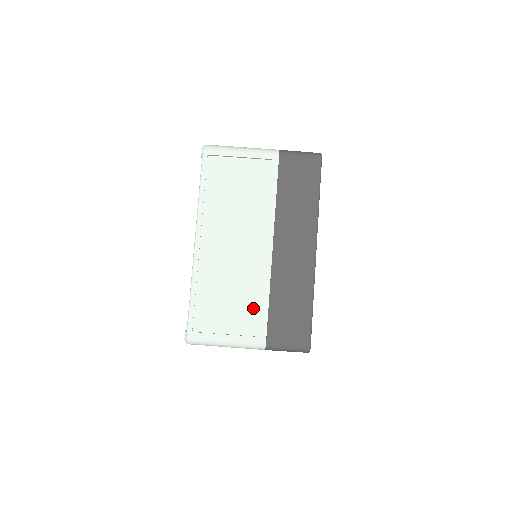
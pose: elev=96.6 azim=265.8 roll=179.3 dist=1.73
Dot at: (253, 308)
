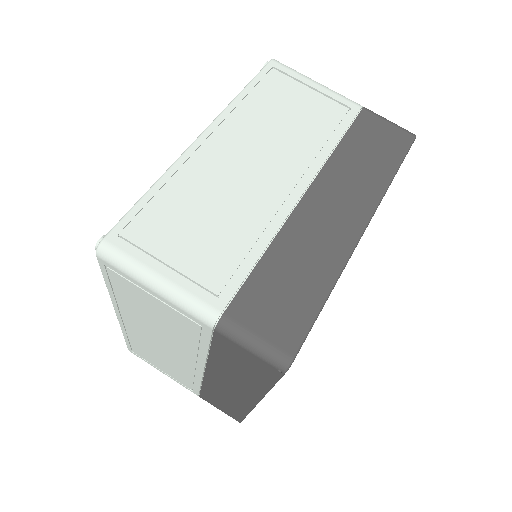
Dot at: (231, 253)
